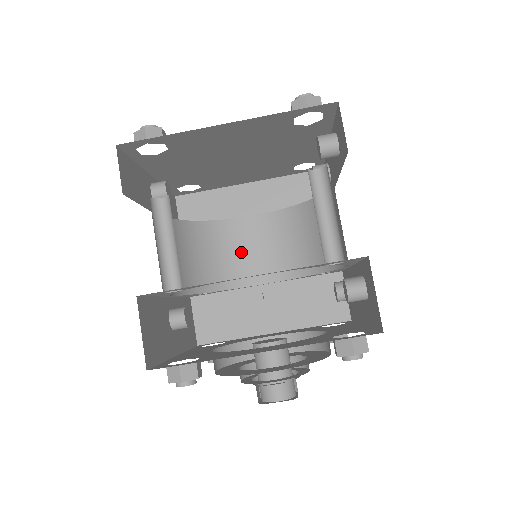
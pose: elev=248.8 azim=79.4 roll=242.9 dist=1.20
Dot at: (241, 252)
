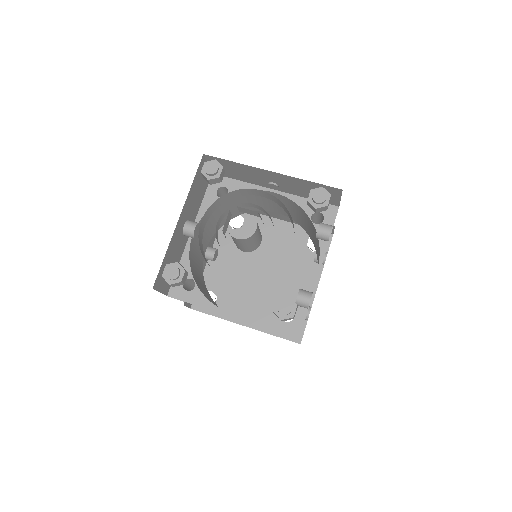
Dot at: occluded
